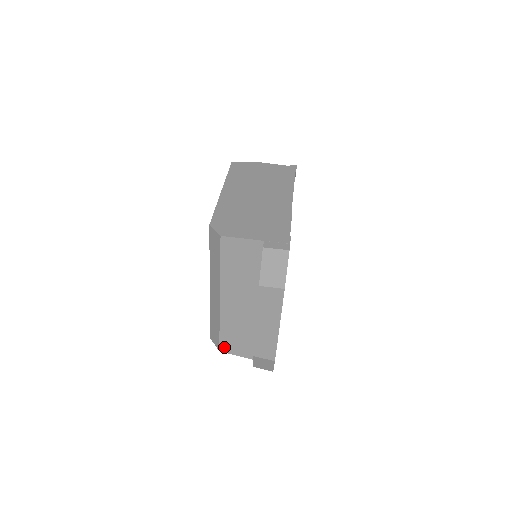
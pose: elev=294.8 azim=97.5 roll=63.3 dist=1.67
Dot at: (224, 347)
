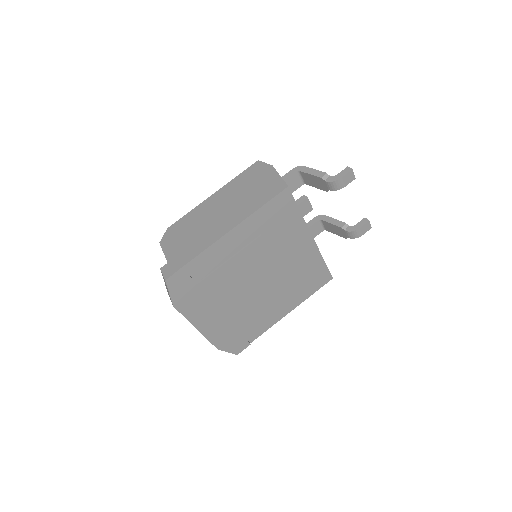
Dot at: occluded
